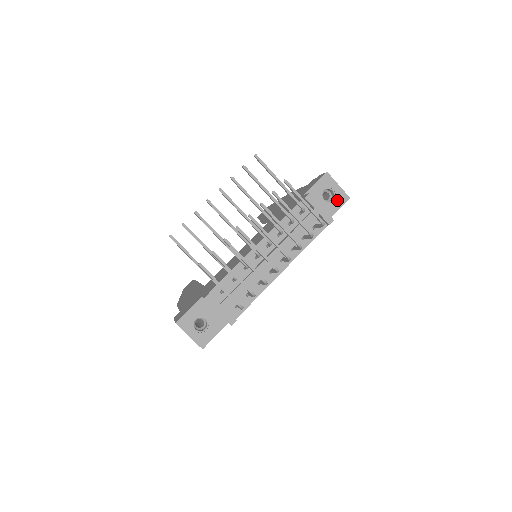
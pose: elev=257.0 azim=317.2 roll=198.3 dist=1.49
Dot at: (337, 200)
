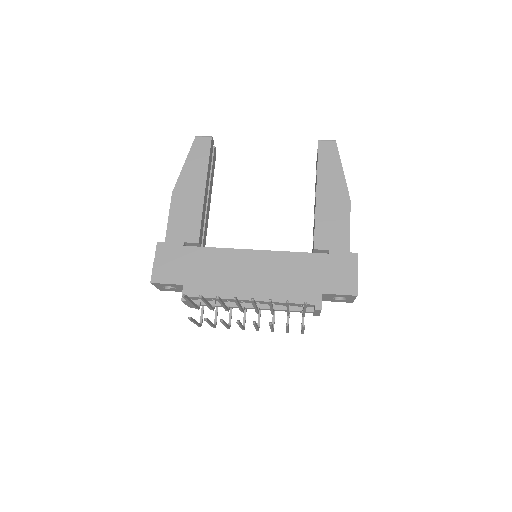
Dot at: (342, 300)
